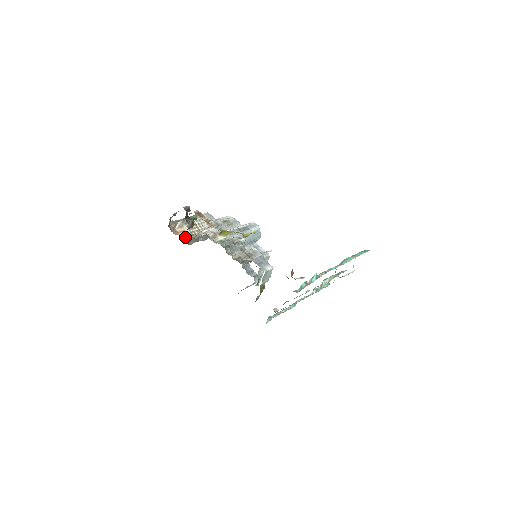
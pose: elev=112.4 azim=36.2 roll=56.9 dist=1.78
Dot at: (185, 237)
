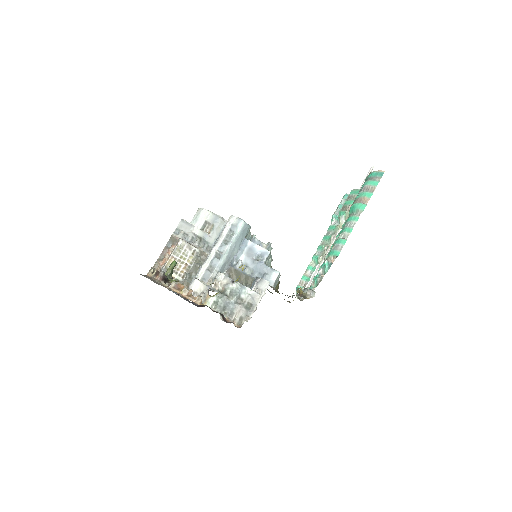
Dot at: occluded
